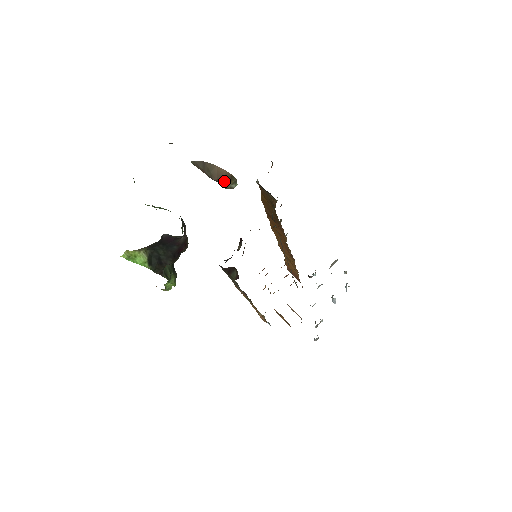
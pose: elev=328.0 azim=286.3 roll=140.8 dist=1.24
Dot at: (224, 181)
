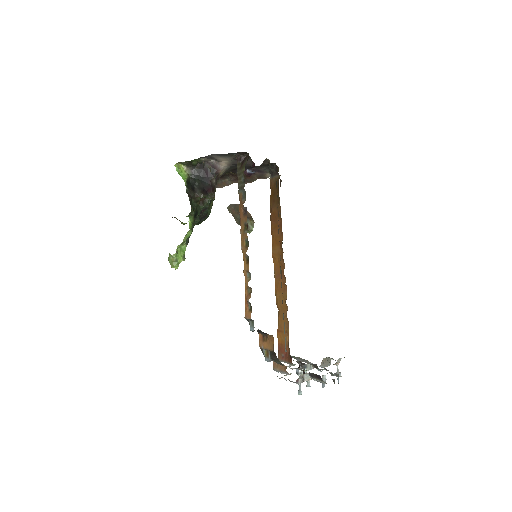
Dot at: occluded
